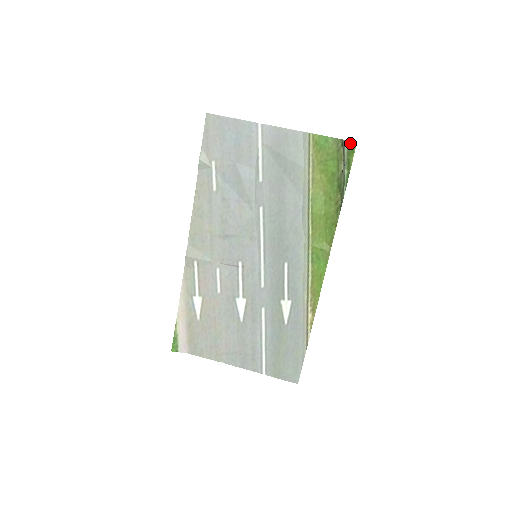
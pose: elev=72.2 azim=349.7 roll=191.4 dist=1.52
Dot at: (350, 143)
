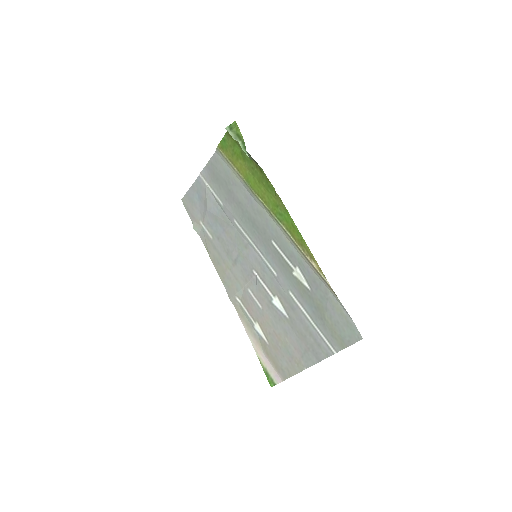
Dot at: (231, 125)
